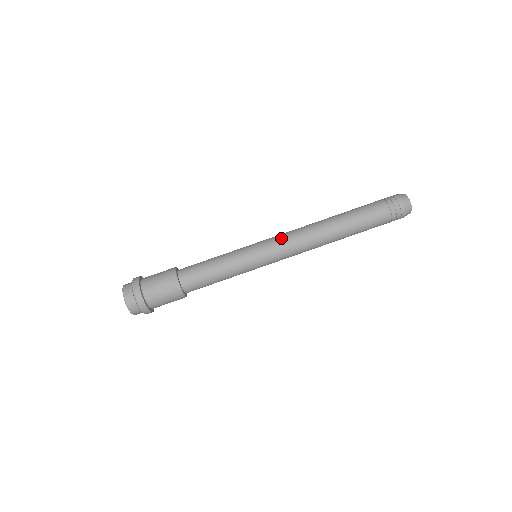
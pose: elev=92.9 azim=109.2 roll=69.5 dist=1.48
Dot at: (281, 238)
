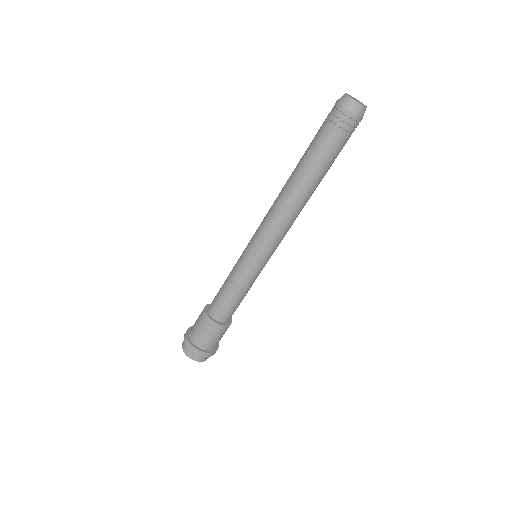
Dot at: (274, 240)
